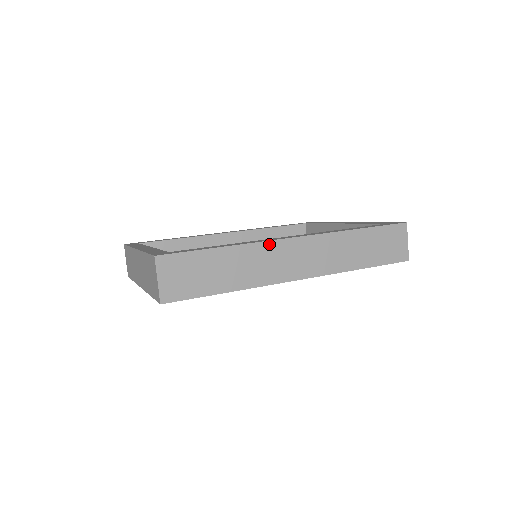
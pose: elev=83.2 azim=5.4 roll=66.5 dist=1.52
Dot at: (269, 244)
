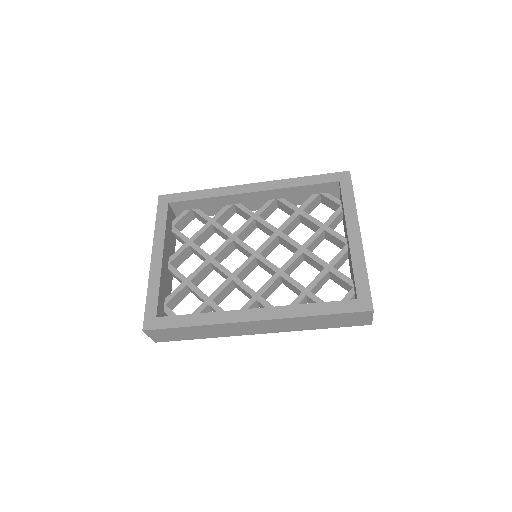
Dot at: (230, 324)
